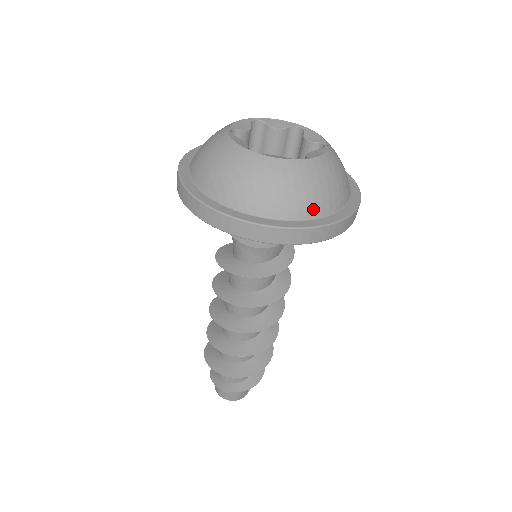
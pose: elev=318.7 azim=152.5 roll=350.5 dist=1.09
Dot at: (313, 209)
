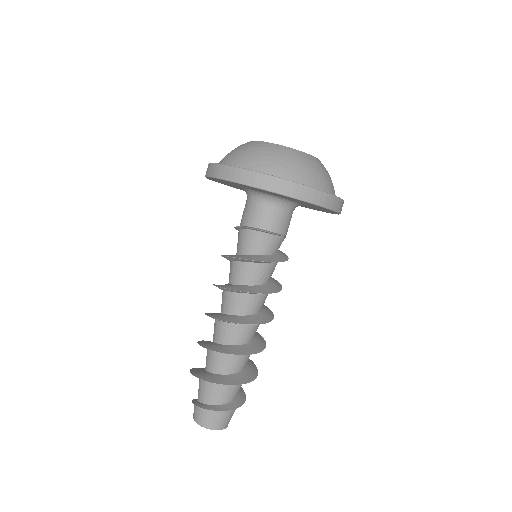
Dot at: occluded
